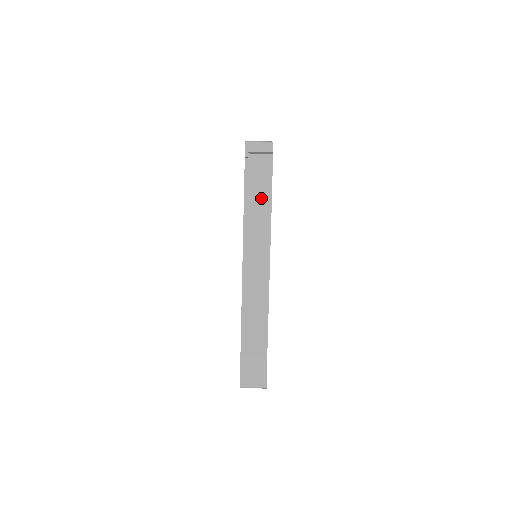
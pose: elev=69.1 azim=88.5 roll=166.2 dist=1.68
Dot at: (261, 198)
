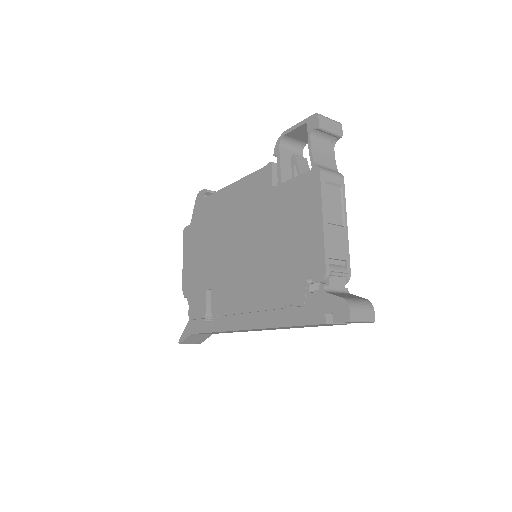
Dot at: (312, 326)
